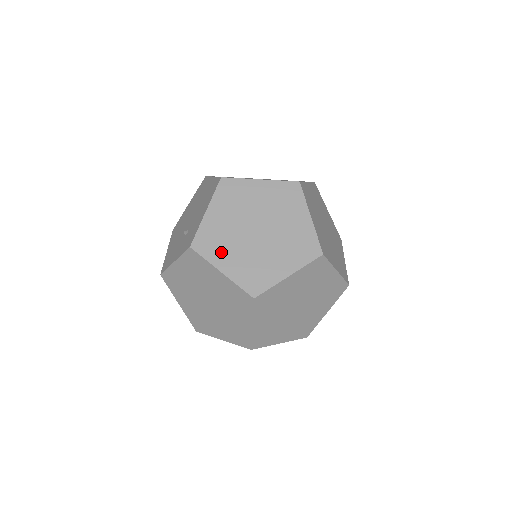
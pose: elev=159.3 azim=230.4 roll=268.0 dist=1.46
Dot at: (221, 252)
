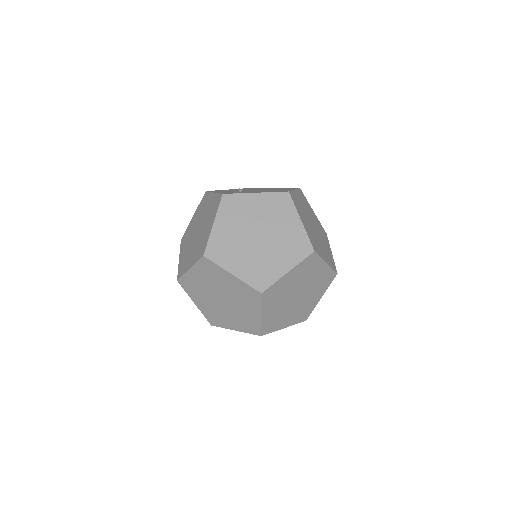
Dot at: (229, 217)
